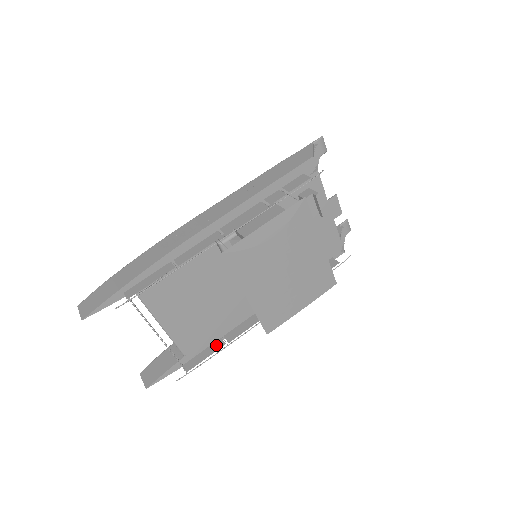
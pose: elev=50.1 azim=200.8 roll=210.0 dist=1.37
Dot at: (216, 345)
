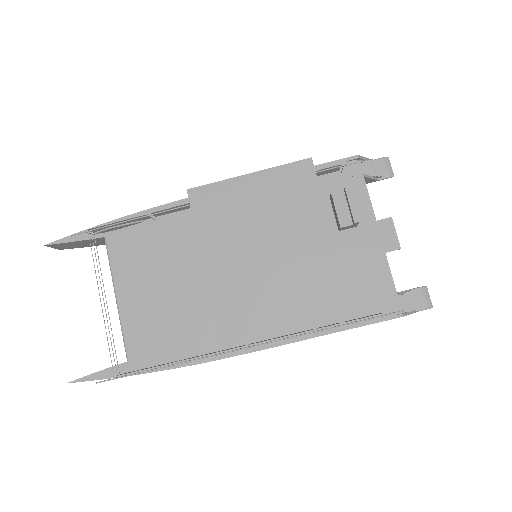
Dot at: (168, 363)
